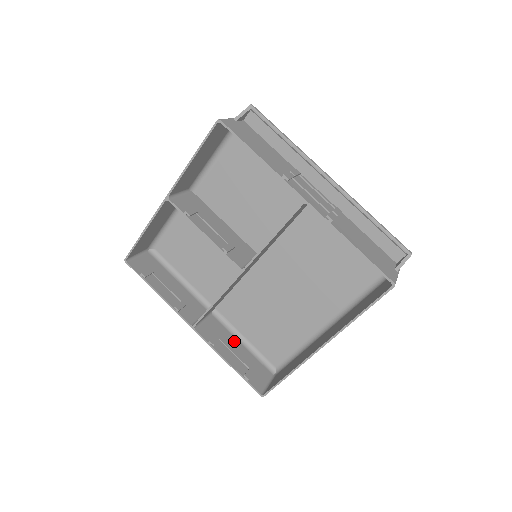
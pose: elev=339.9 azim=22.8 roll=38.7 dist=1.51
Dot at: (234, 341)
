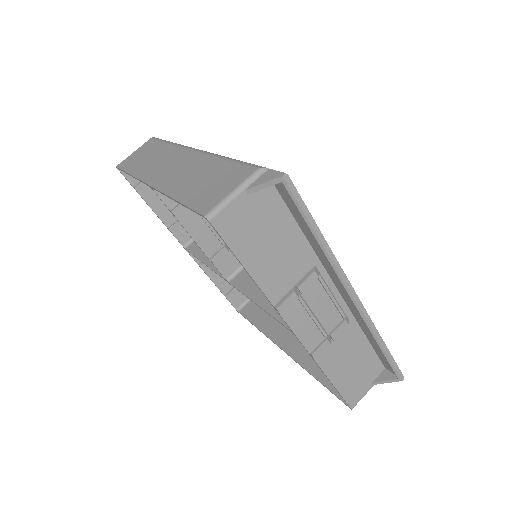
Dot at: occluded
